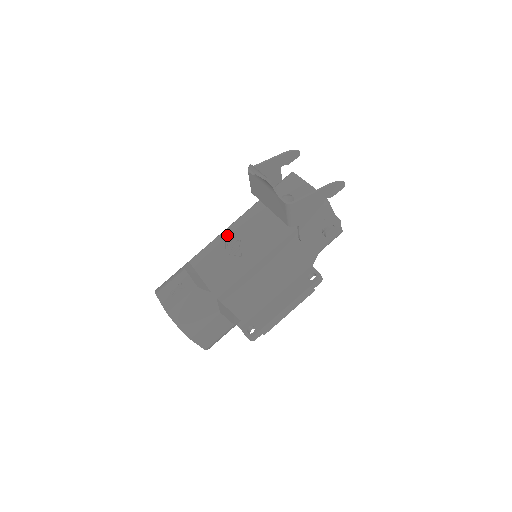
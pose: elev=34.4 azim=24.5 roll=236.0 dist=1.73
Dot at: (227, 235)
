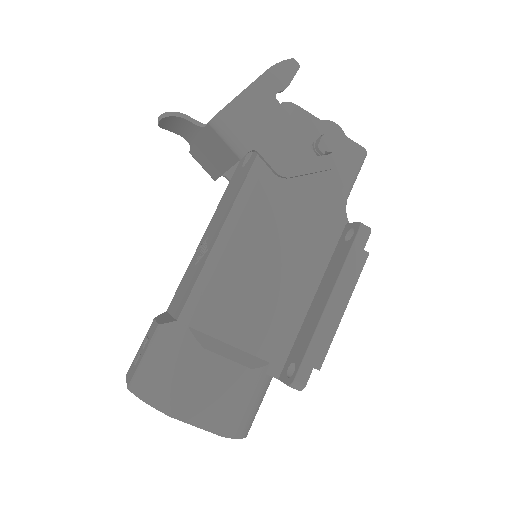
Dot at: (199, 246)
